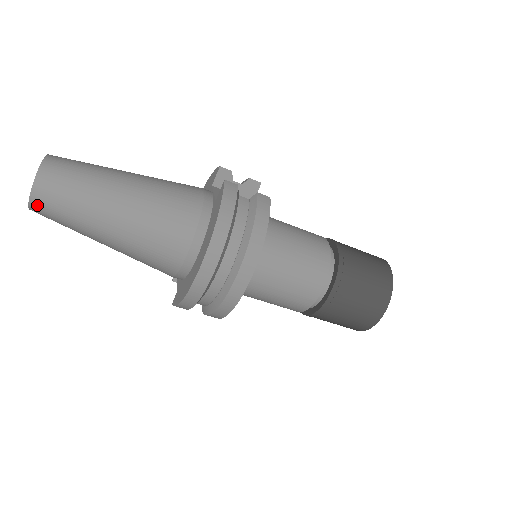
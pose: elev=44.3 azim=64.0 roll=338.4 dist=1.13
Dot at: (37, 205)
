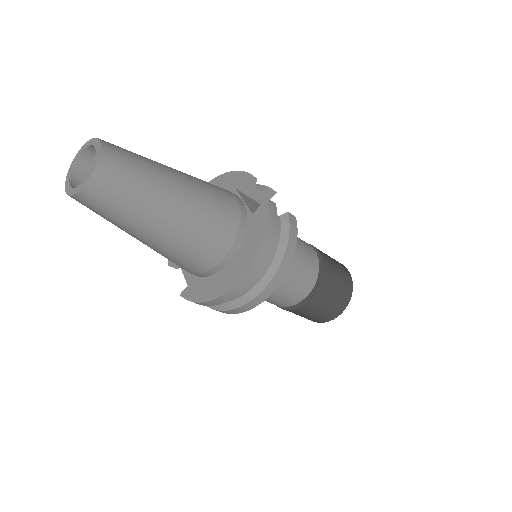
Dot at: (86, 197)
